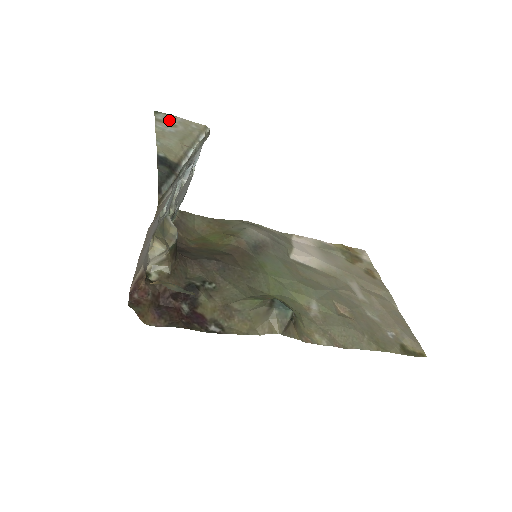
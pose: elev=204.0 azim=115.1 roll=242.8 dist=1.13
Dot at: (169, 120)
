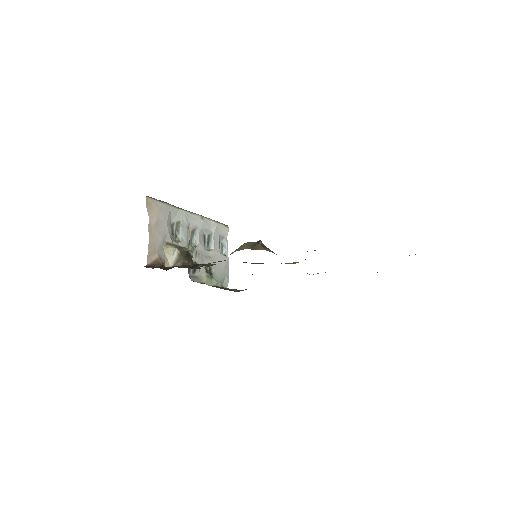
Dot at: occluded
